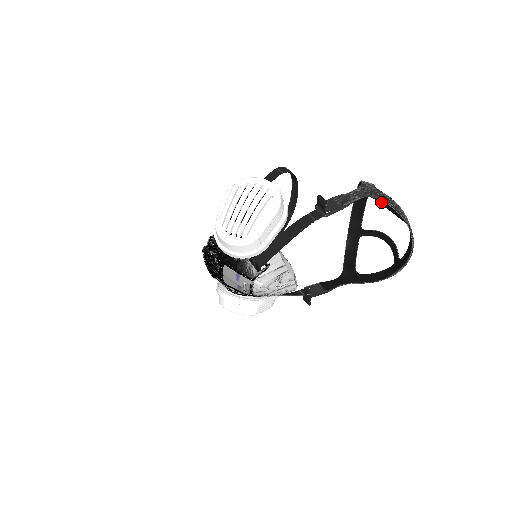
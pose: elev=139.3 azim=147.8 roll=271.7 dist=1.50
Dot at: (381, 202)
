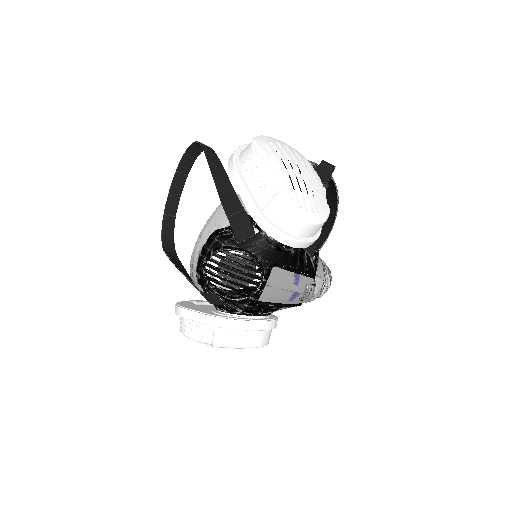
Dot at: occluded
